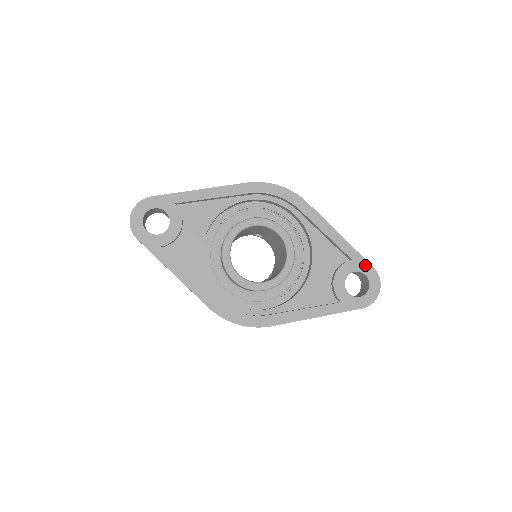
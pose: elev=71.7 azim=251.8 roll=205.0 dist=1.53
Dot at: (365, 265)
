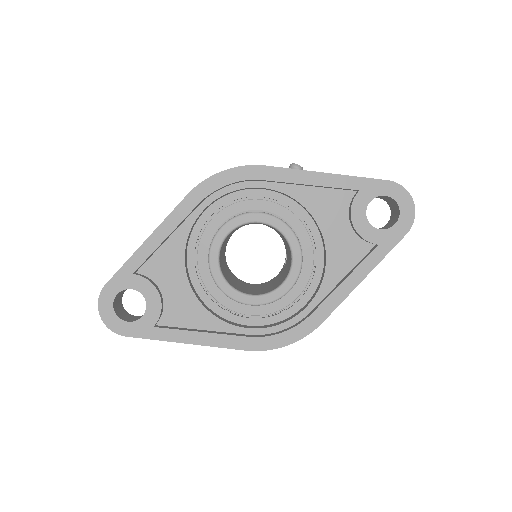
Dot at: (377, 185)
